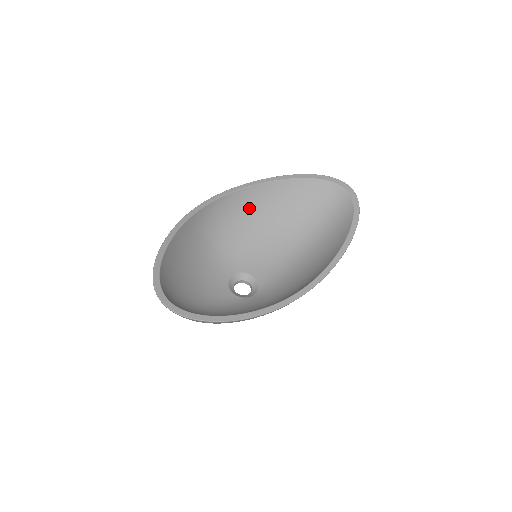
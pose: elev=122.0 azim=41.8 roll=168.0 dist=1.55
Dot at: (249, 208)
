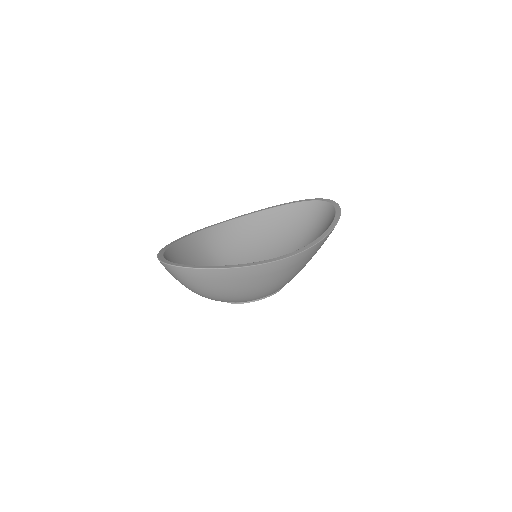
Dot at: (245, 234)
